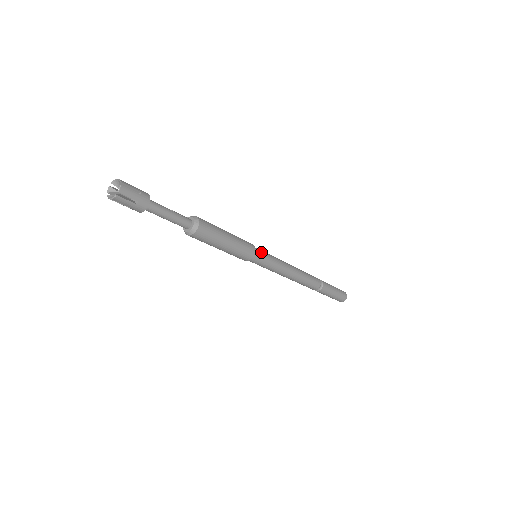
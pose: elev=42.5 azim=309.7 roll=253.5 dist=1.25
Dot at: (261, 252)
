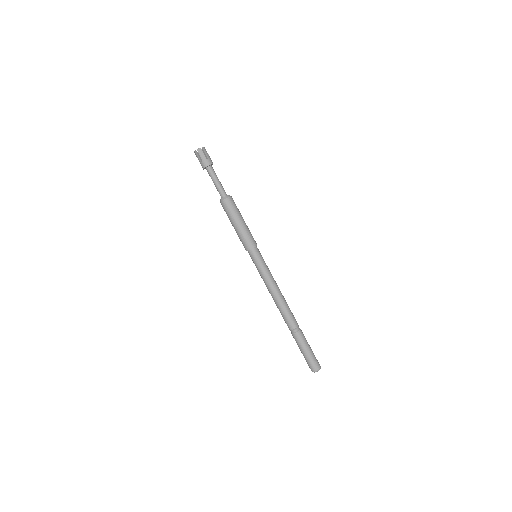
Dot at: (260, 253)
